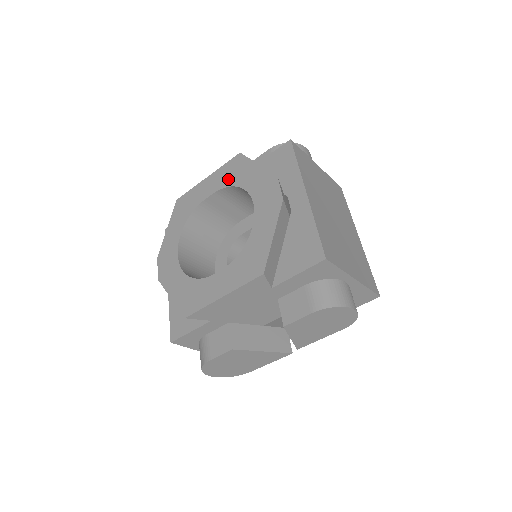
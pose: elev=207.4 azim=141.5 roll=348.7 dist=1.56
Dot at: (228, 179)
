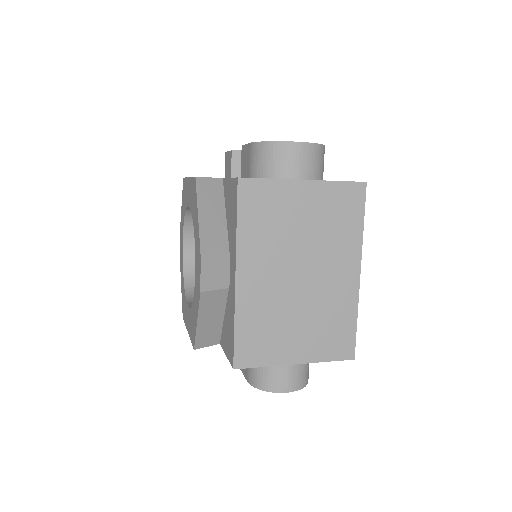
Dot at: (192, 204)
